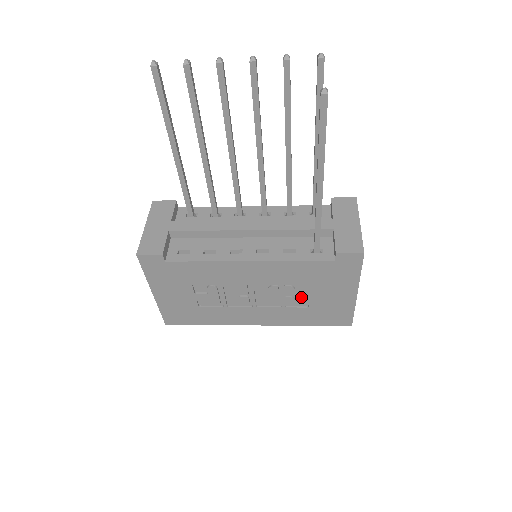
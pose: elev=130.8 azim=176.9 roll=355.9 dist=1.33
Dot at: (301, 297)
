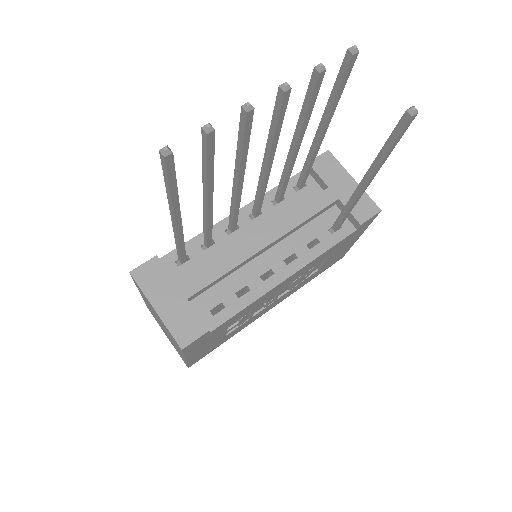
Dot at: (314, 268)
